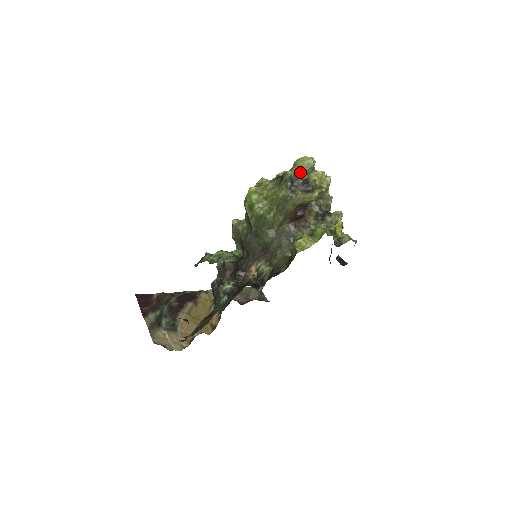
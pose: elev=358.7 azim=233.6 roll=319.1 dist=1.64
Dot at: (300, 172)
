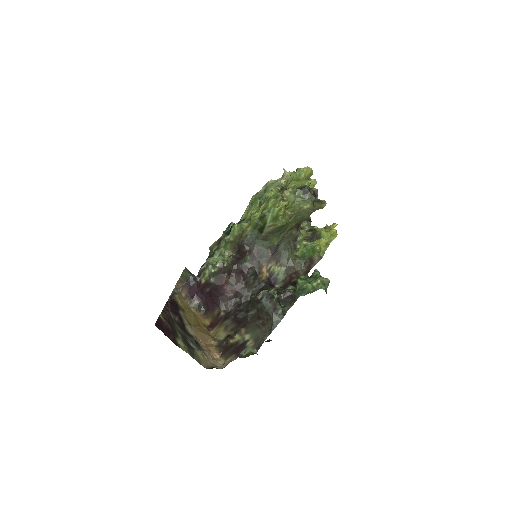
Dot at: occluded
